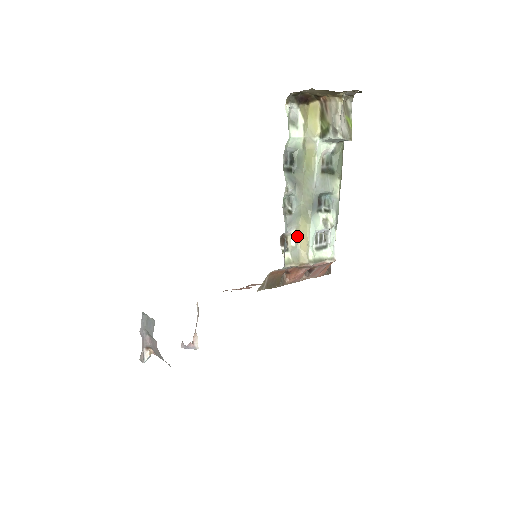
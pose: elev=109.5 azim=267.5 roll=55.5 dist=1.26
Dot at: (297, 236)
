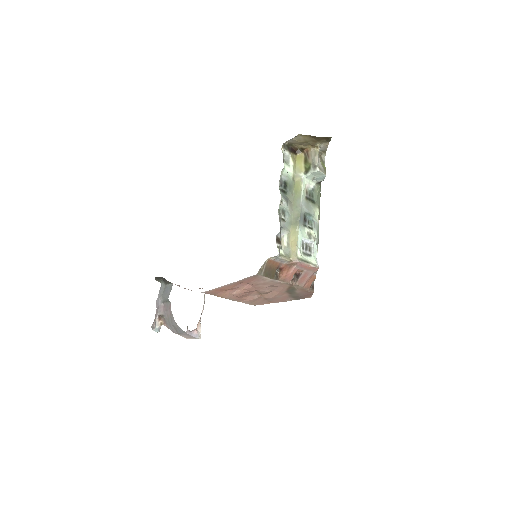
Dot at: (288, 240)
